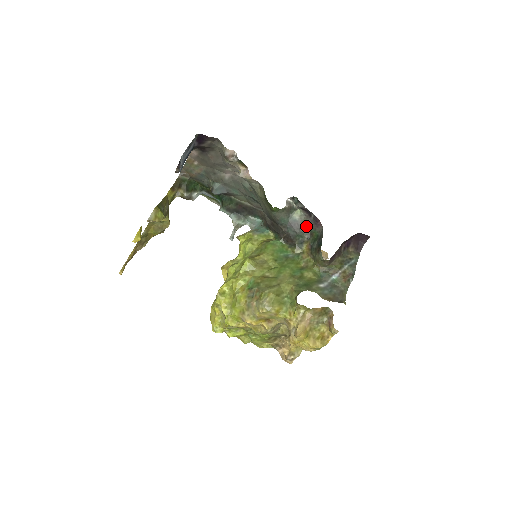
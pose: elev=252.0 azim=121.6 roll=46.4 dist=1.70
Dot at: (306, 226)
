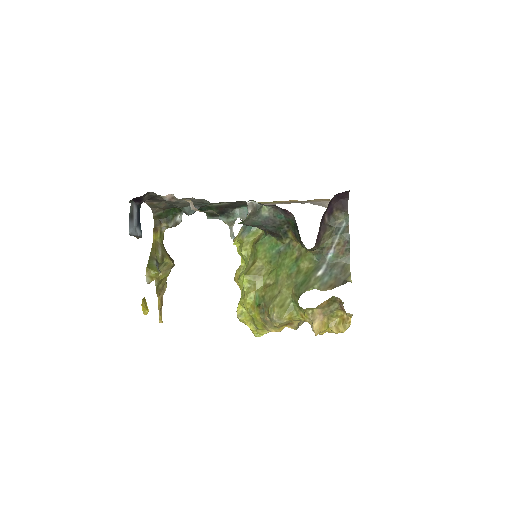
Dot at: (279, 218)
